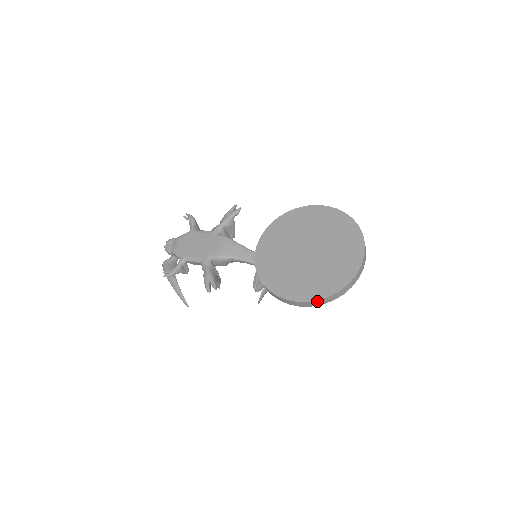
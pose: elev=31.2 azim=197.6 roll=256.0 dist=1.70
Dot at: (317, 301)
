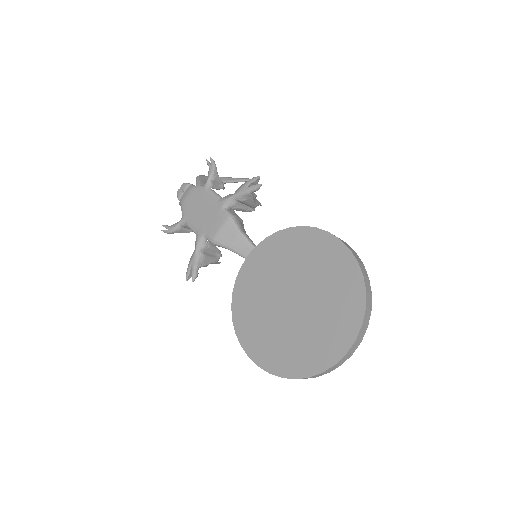
Dot at: (267, 371)
